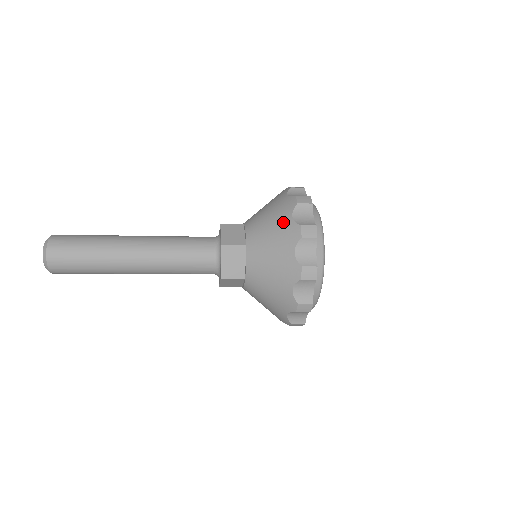
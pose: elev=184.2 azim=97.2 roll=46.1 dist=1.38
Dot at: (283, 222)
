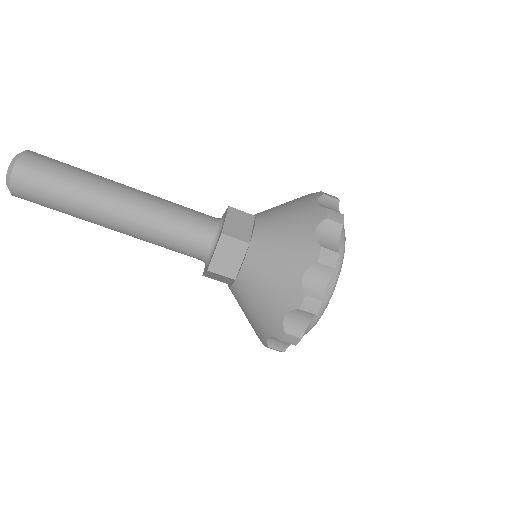
Dot at: (300, 197)
